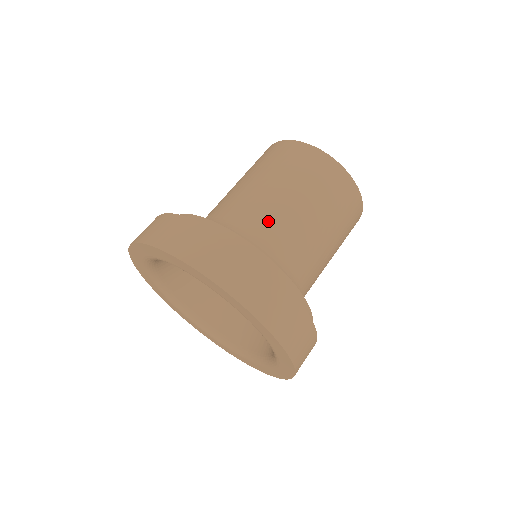
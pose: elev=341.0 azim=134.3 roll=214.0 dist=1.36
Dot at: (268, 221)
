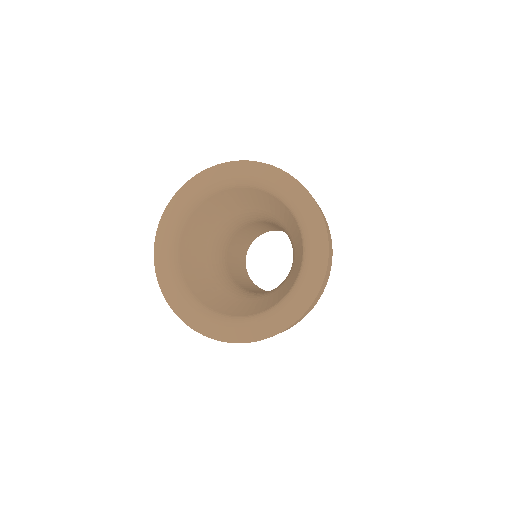
Dot at: occluded
